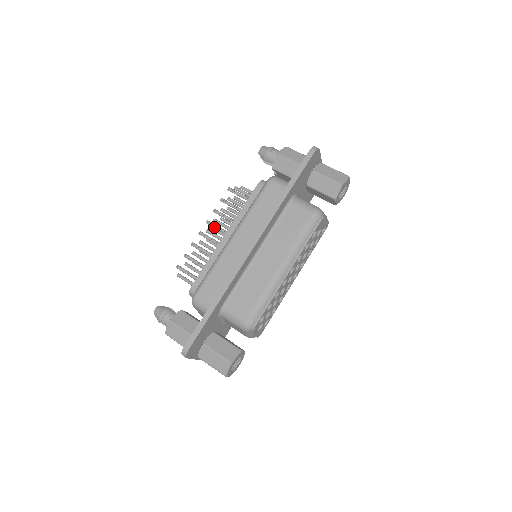
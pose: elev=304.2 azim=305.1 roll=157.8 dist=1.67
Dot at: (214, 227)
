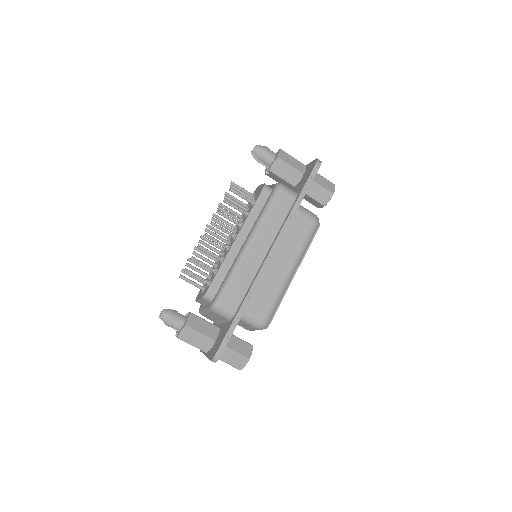
Dot at: (220, 229)
